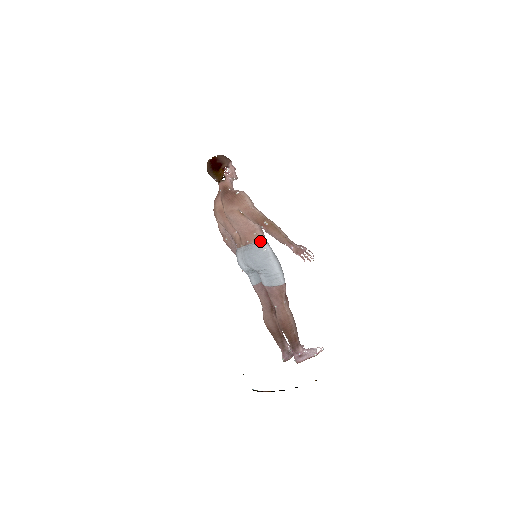
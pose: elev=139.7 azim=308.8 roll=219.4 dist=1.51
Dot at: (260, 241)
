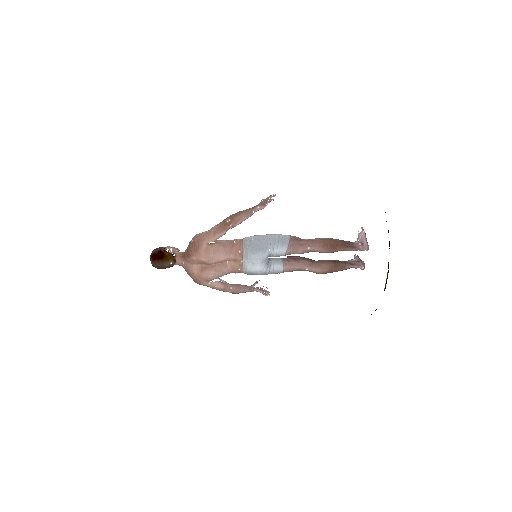
Dot at: (243, 241)
